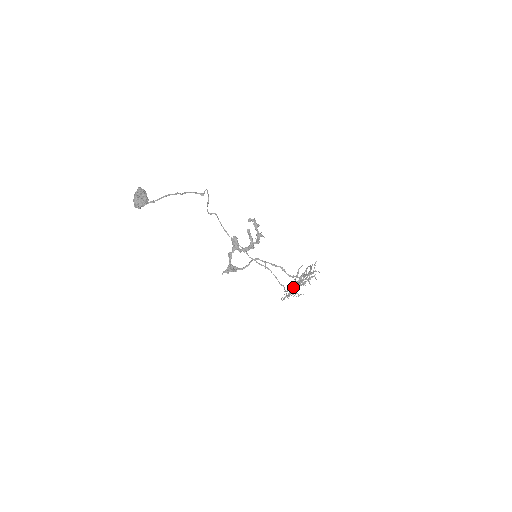
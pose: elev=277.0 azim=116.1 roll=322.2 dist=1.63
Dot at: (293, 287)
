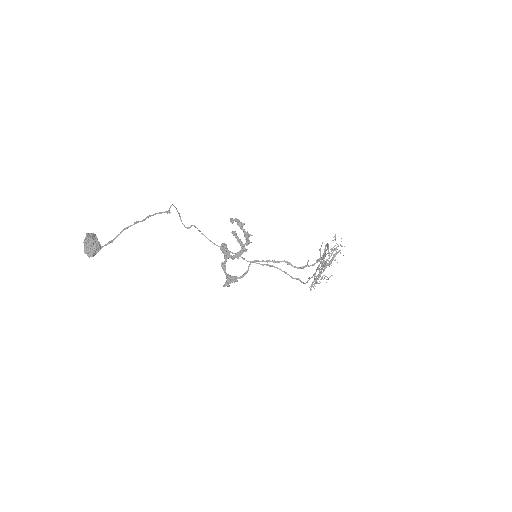
Dot at: (319, 271)
